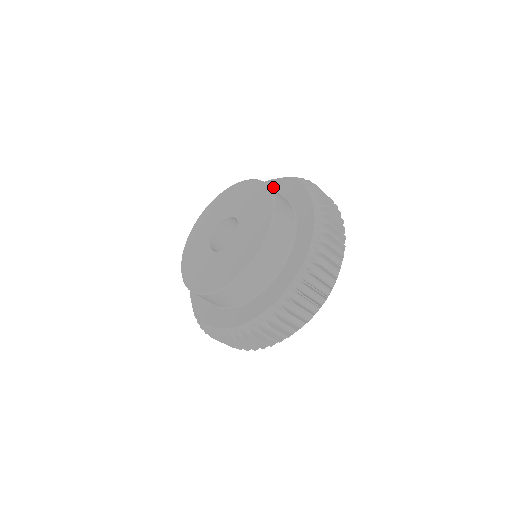
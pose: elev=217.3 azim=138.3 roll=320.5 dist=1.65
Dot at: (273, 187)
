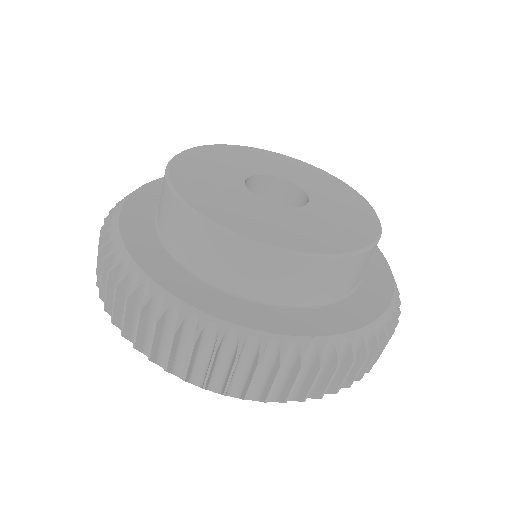
Dot at: occluded
